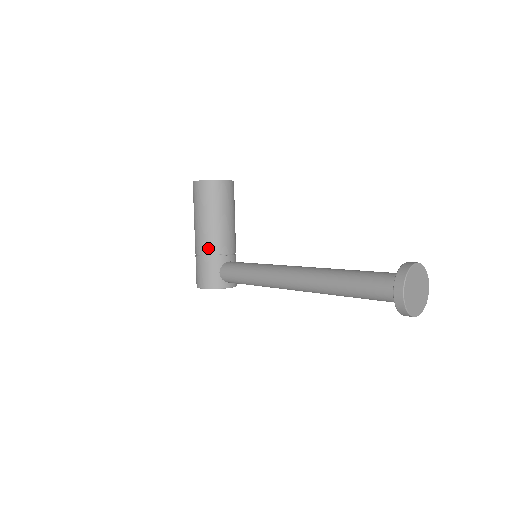
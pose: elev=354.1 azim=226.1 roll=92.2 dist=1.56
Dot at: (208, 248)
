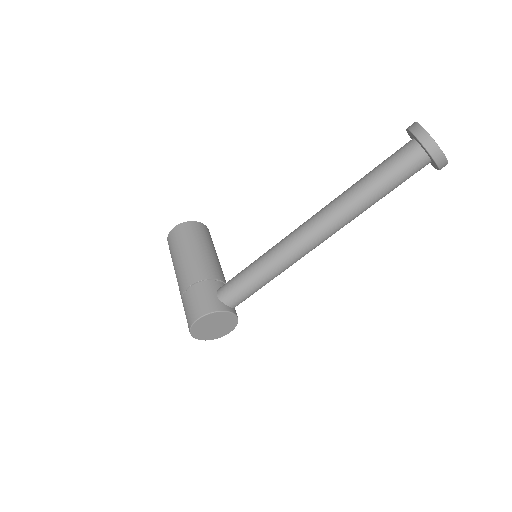
Dot at: (198, 275)
